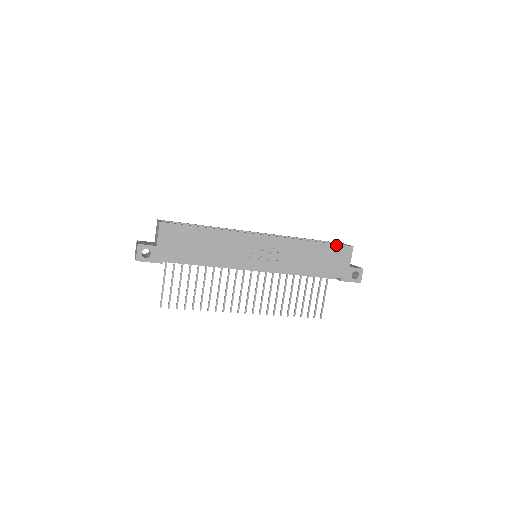
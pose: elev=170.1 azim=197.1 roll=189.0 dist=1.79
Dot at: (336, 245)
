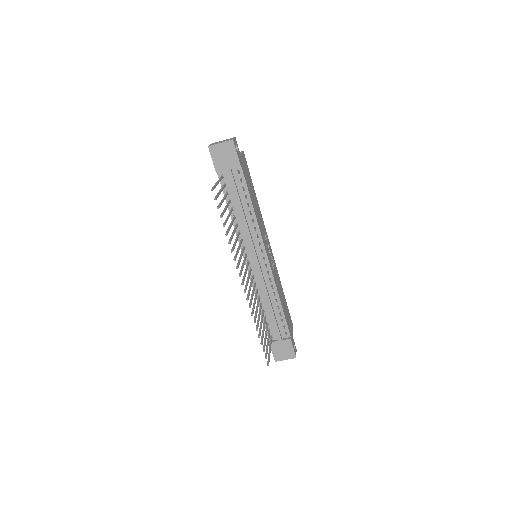
Dot at: occluded
